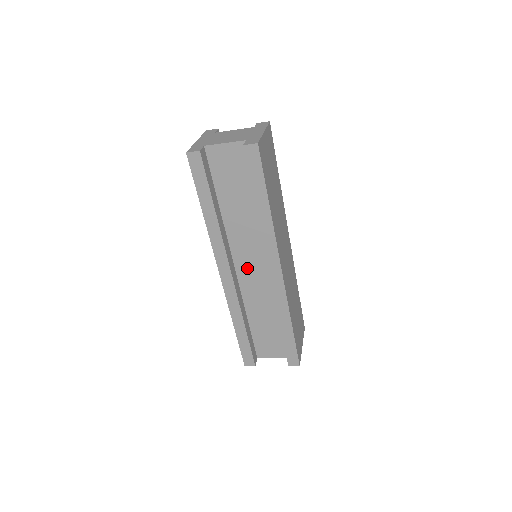
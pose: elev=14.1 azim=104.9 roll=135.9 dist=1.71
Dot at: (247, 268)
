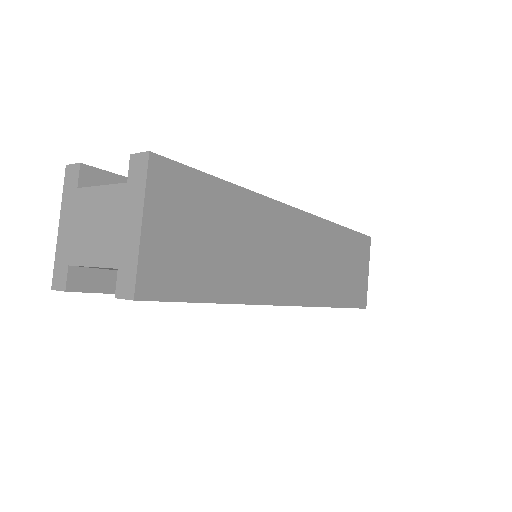
Dot at: occluded
